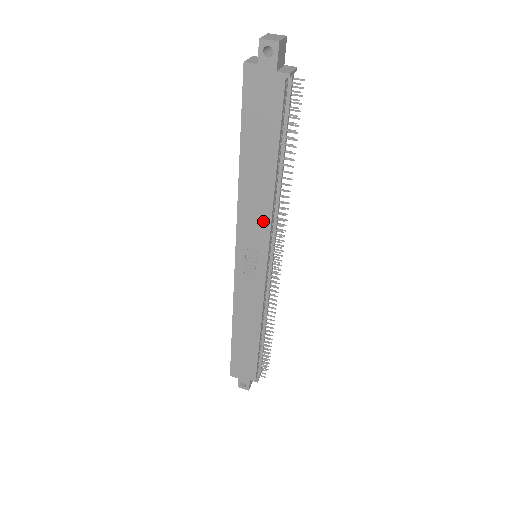
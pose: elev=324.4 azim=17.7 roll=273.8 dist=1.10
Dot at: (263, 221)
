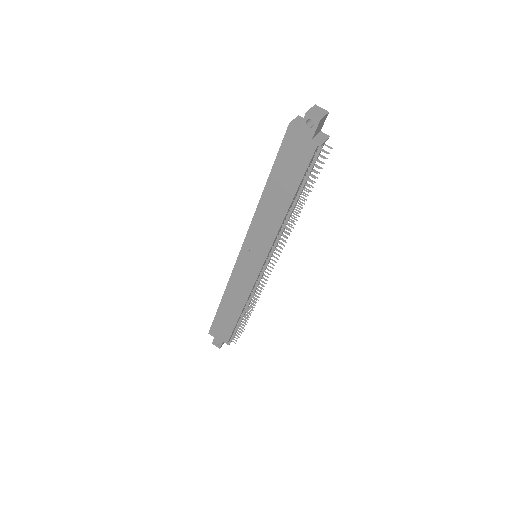
Dot at: (269, 236)
